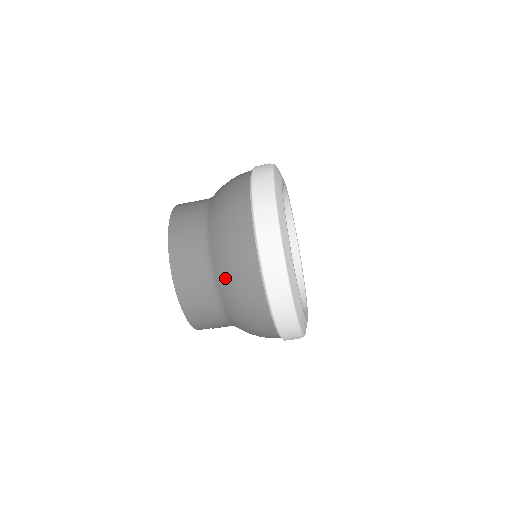
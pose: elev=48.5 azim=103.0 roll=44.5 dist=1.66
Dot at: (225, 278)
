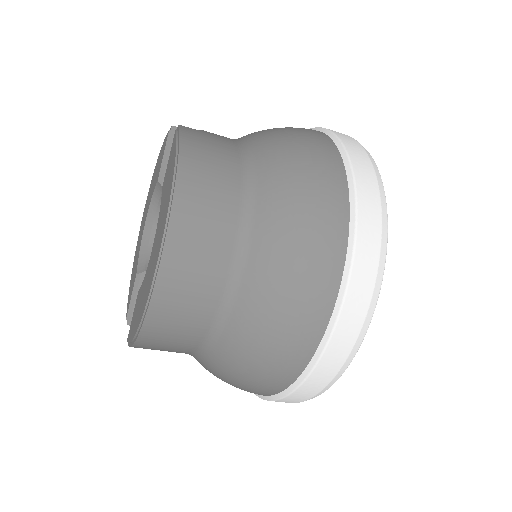
Dot at: (253, 325)
